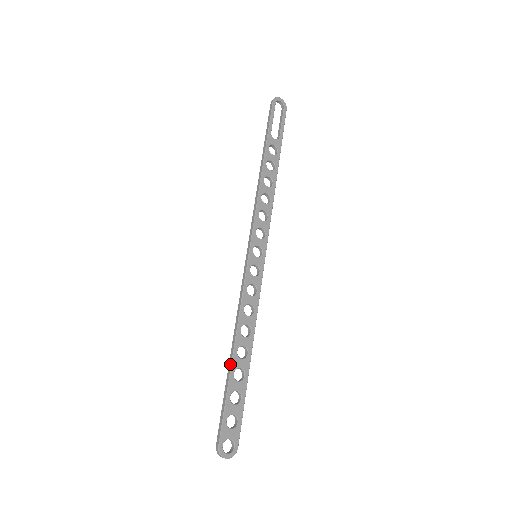
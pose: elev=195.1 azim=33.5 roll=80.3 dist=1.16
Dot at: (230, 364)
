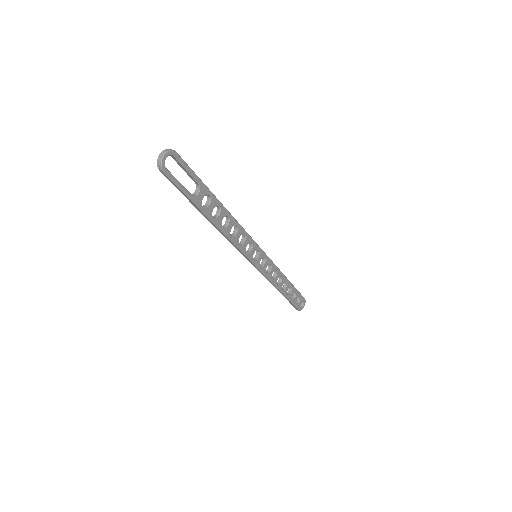
Dot at: occluded
